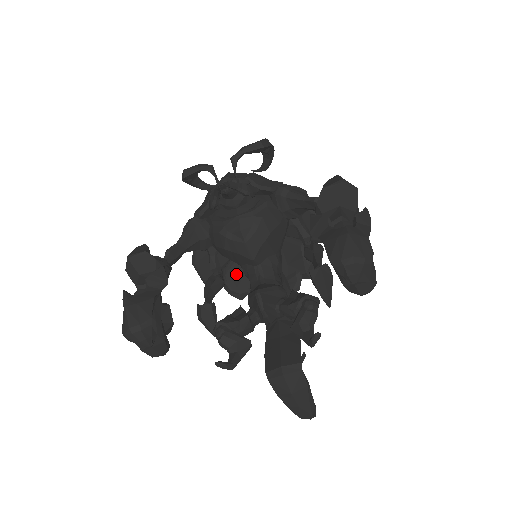
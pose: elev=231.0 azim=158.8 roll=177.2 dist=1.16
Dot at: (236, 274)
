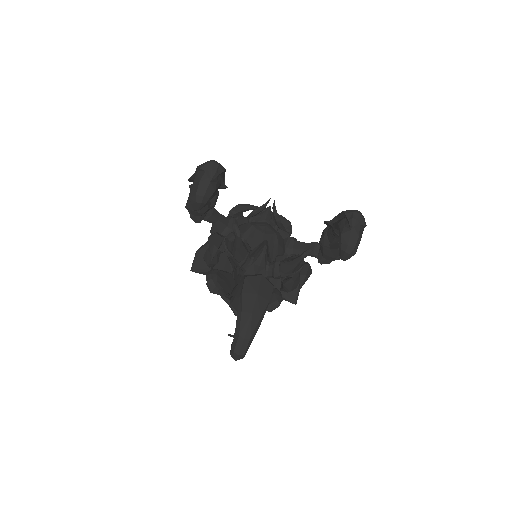
Dot at: (221, 276)
